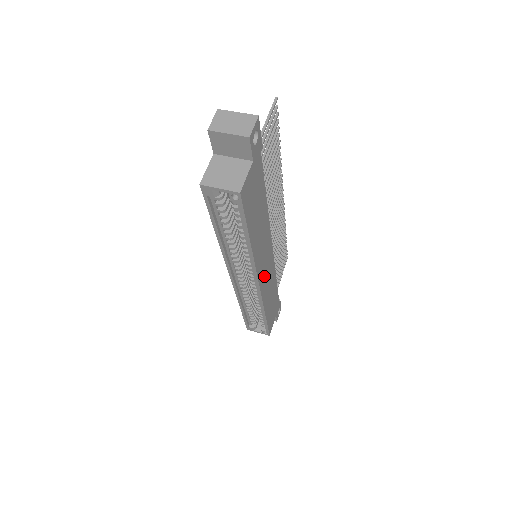
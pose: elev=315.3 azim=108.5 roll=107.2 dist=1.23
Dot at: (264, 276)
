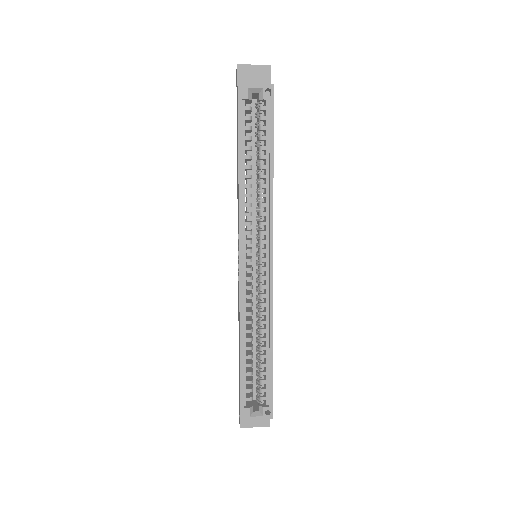
Dot at: occluded
